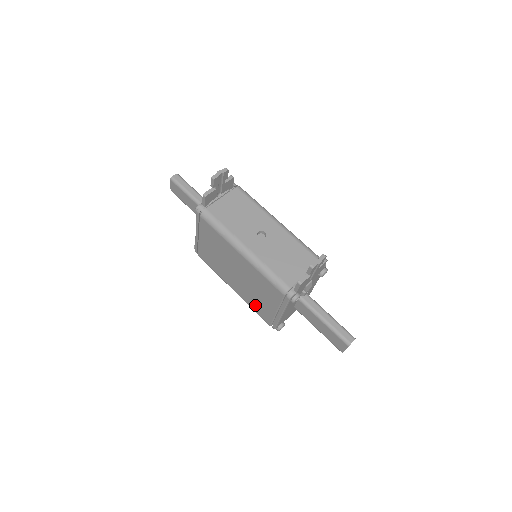
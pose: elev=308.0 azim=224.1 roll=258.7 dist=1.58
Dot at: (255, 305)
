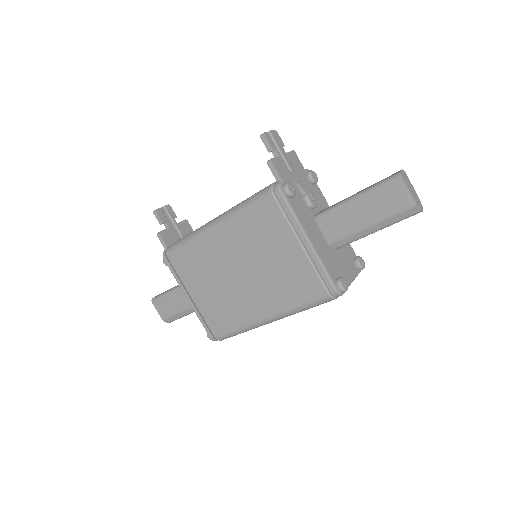
Dot at: (291, 290)
